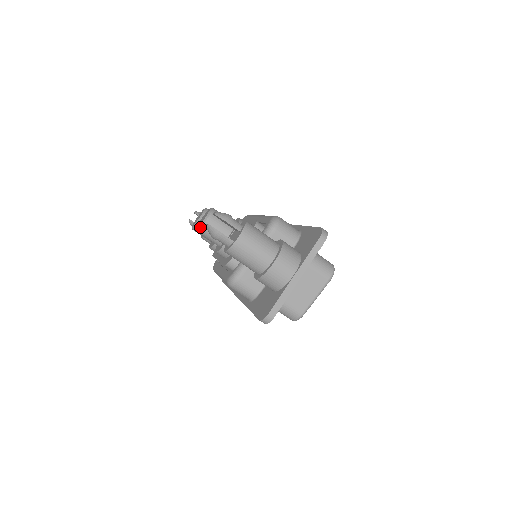
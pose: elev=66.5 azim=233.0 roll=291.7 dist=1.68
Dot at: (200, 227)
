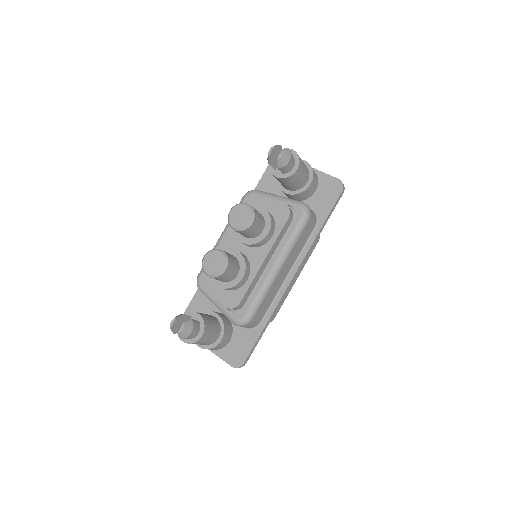
Dot at: (202, 268)
